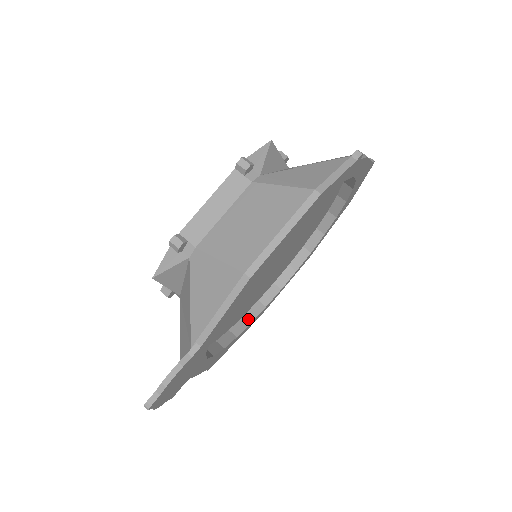
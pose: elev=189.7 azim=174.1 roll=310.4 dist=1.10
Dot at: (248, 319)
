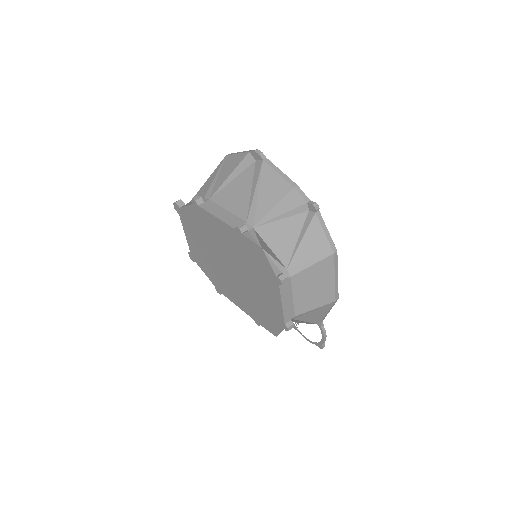
Dot at: occluded
